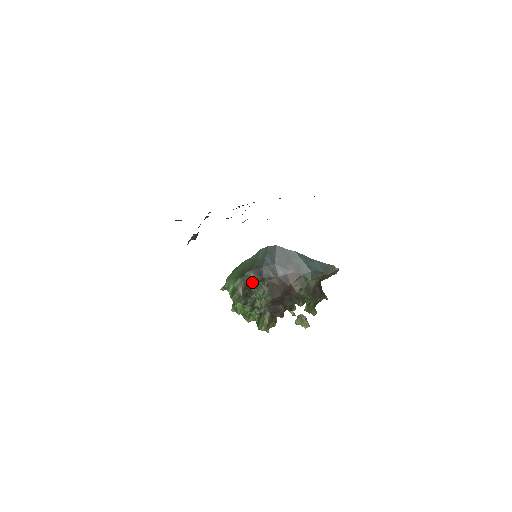
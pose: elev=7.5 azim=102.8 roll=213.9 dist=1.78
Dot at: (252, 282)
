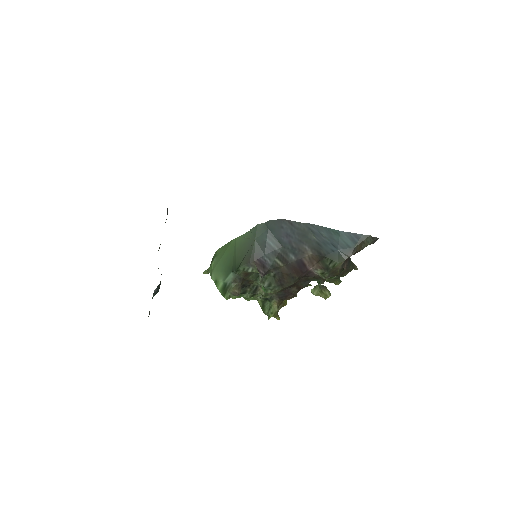
Dot at: (251, 273)
